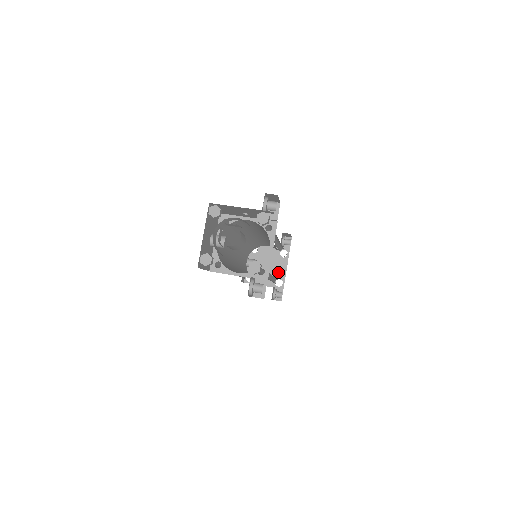
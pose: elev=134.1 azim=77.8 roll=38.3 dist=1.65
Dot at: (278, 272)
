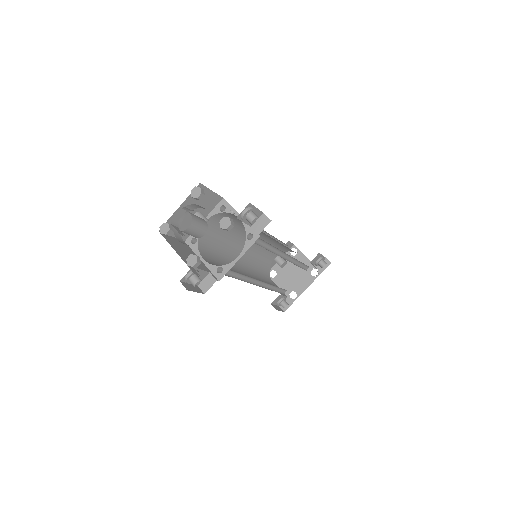
Dot at: (299, 285)
